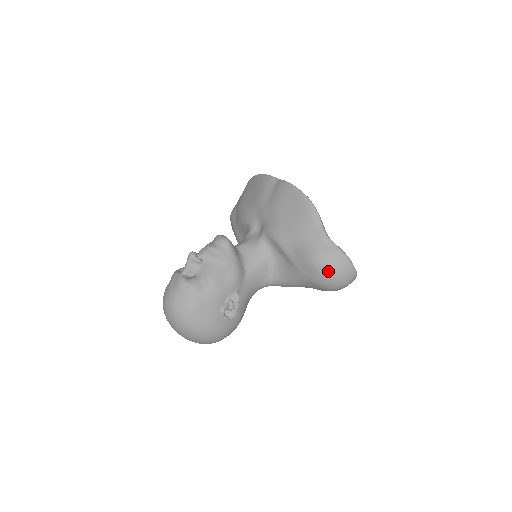
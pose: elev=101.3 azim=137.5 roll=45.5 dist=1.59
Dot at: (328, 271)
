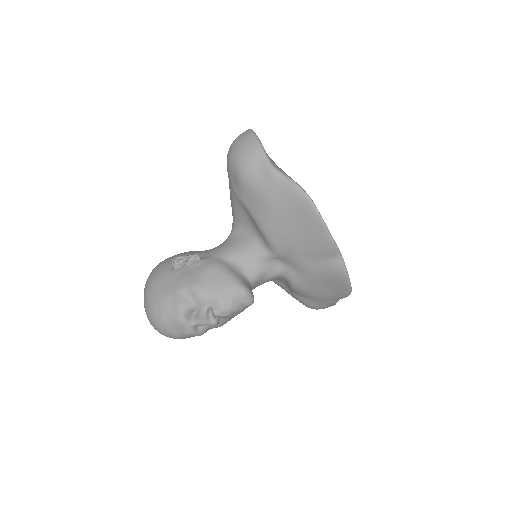
Dot at: occluded
